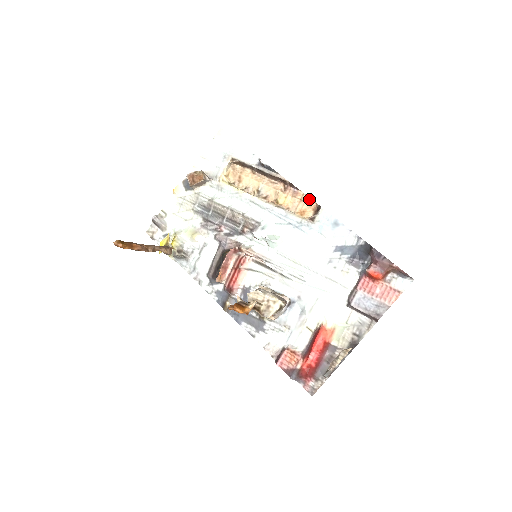
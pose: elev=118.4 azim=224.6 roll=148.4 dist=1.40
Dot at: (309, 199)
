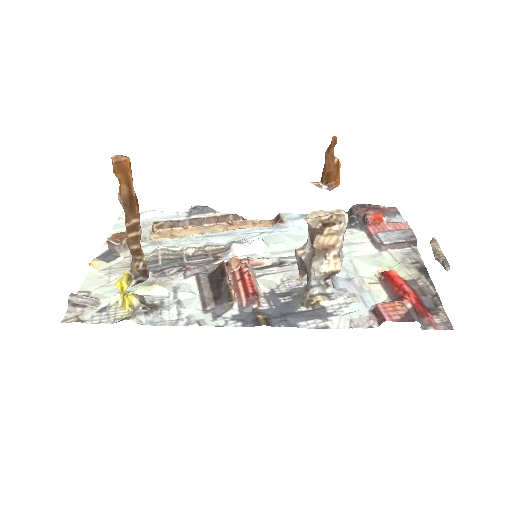
Dot at: (261, 221)
